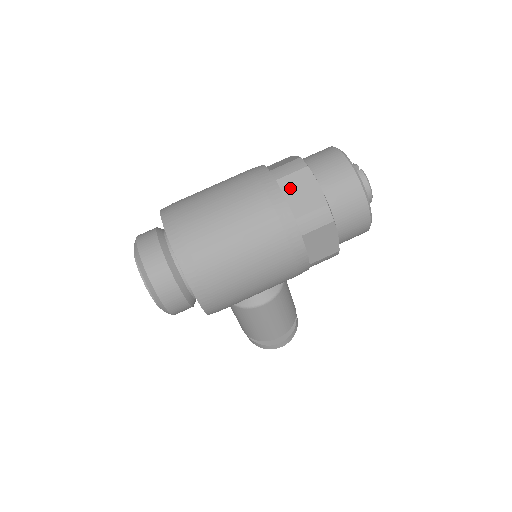
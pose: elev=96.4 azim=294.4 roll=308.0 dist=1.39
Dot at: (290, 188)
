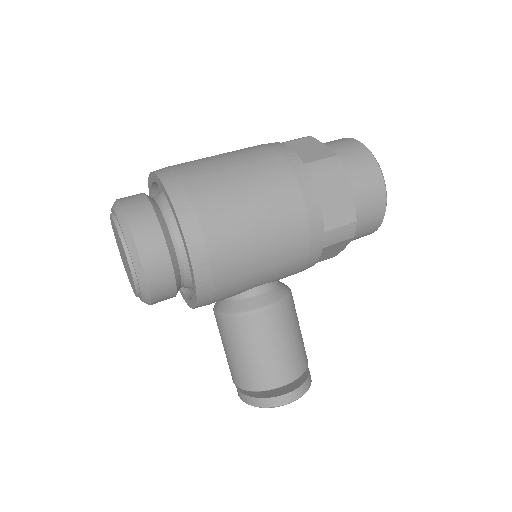
Dot at: (295, 147)
